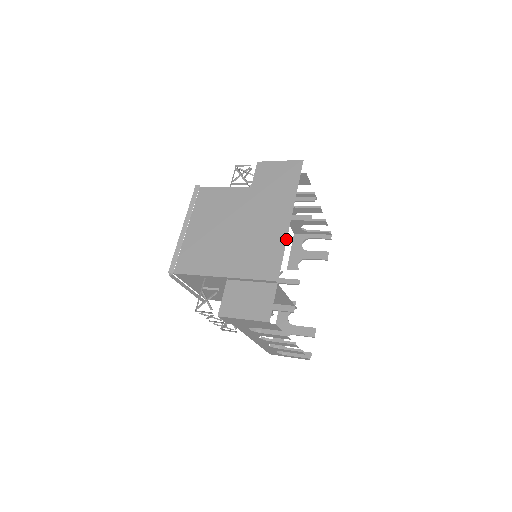
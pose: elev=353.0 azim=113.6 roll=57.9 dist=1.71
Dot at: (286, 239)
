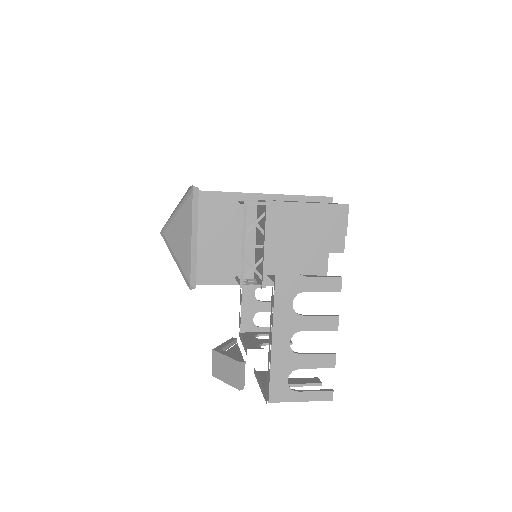
Dot at: occluded
